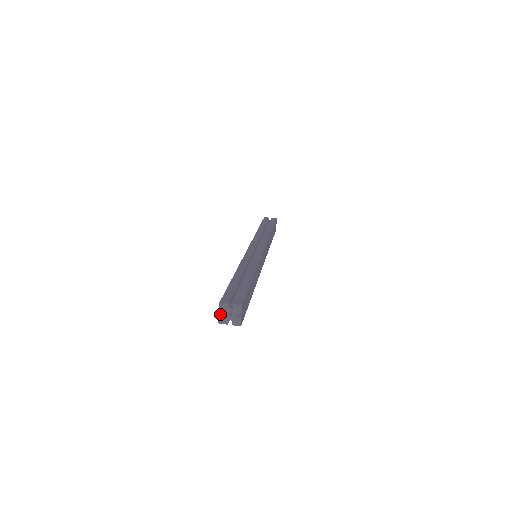
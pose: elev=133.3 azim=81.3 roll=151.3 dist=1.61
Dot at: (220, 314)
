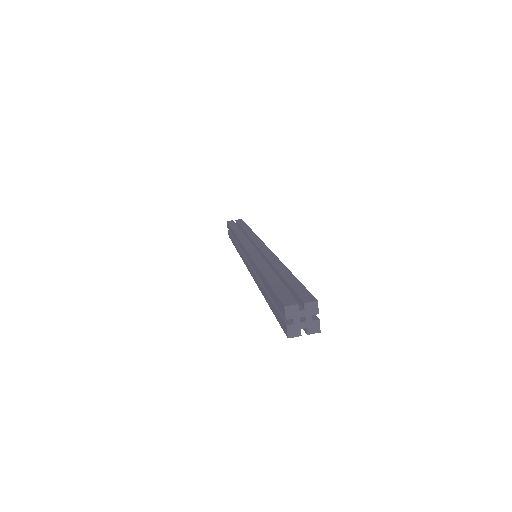
Dot at: (287, 324)
